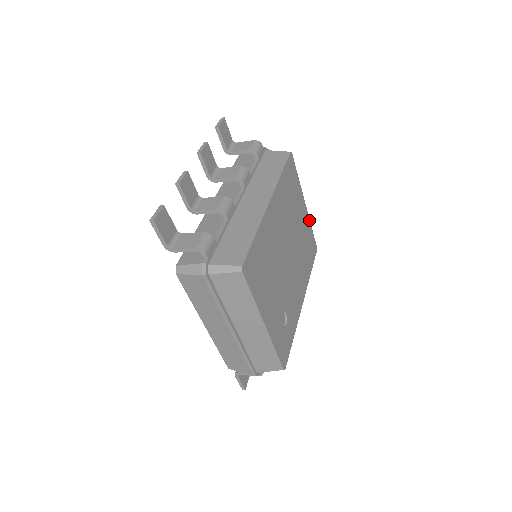
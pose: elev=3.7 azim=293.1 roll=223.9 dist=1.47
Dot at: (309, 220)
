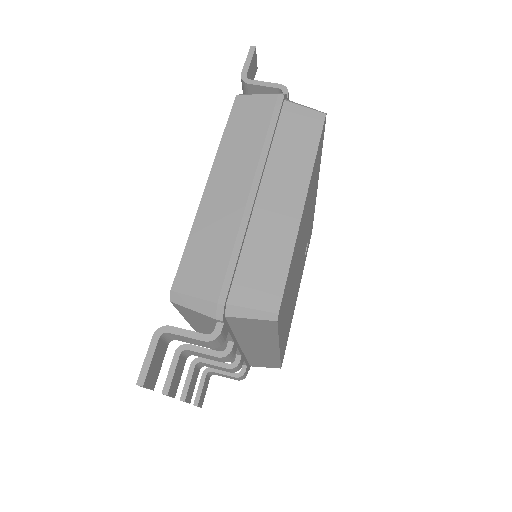
Dot at: (311, 173)
